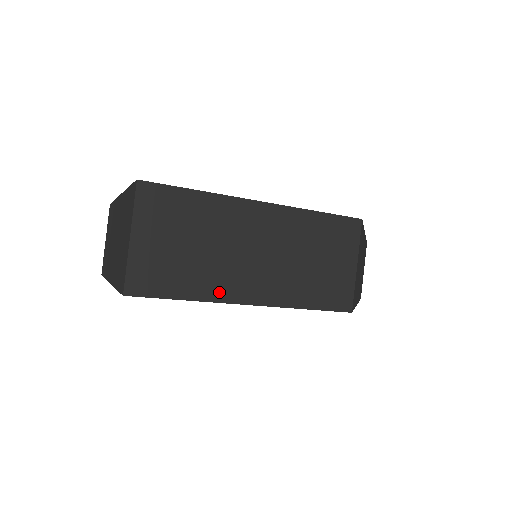
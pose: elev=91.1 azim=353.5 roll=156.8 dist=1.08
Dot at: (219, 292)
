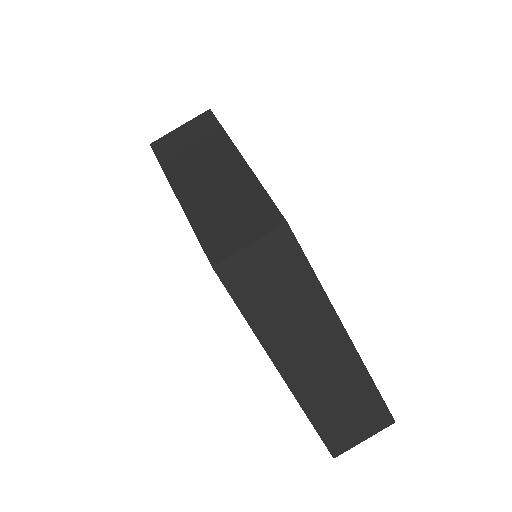
Dot at: (176, 179)
